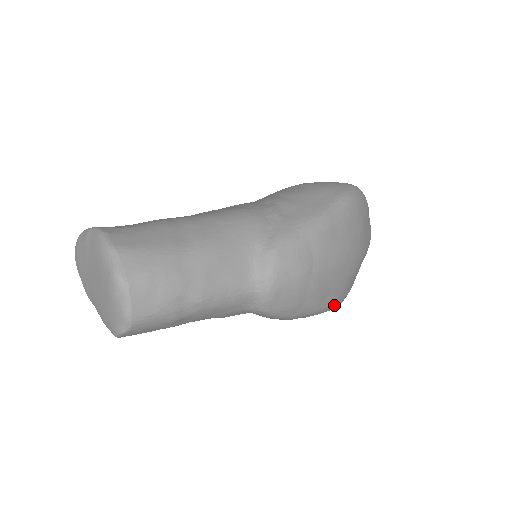
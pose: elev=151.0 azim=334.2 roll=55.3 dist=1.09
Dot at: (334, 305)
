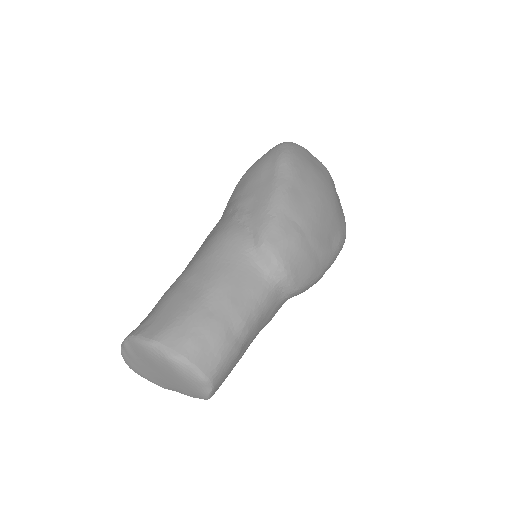
Dot at: (342, 241)
